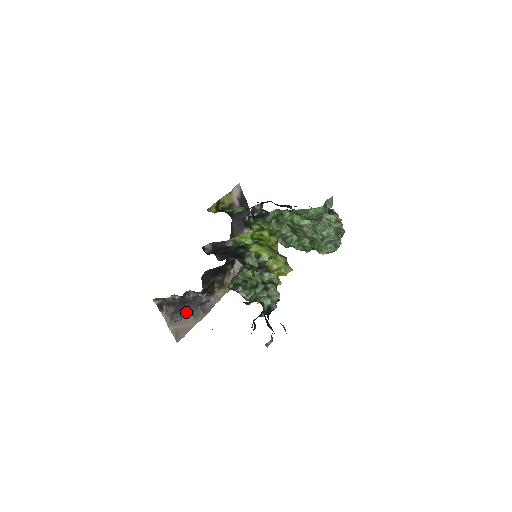
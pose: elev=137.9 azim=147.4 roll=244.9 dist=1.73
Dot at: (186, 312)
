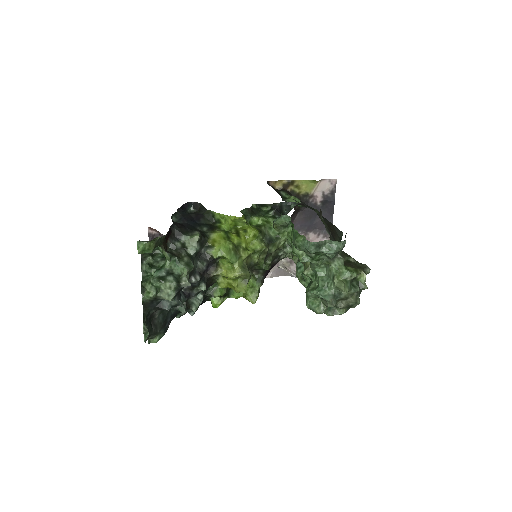
Dot at: occluded
